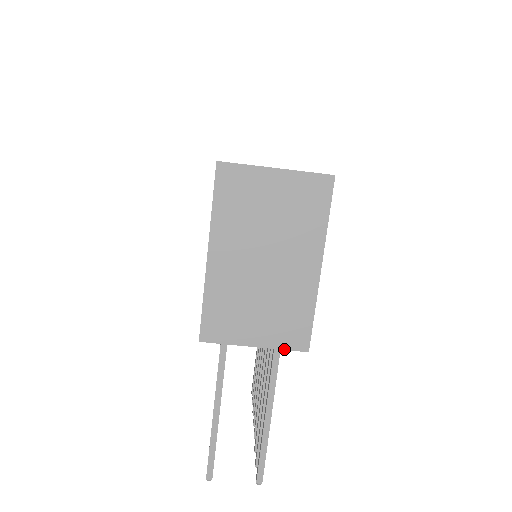
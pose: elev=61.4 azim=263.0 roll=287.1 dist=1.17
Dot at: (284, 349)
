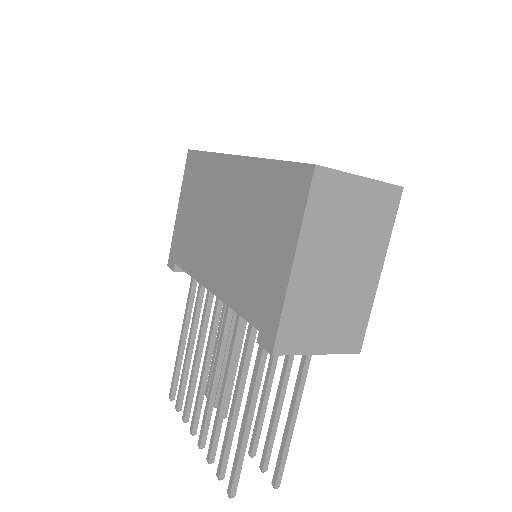
Dot at: (342, 353)
